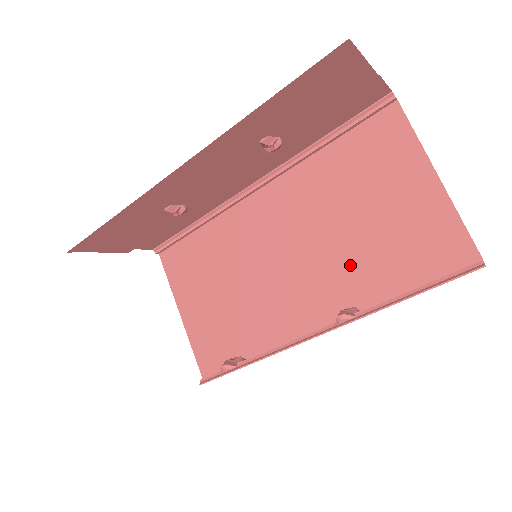
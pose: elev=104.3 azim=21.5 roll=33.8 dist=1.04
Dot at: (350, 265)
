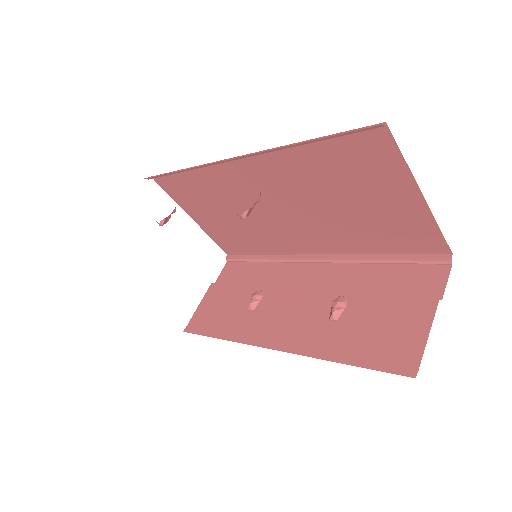
Dot at: (339, 229)
